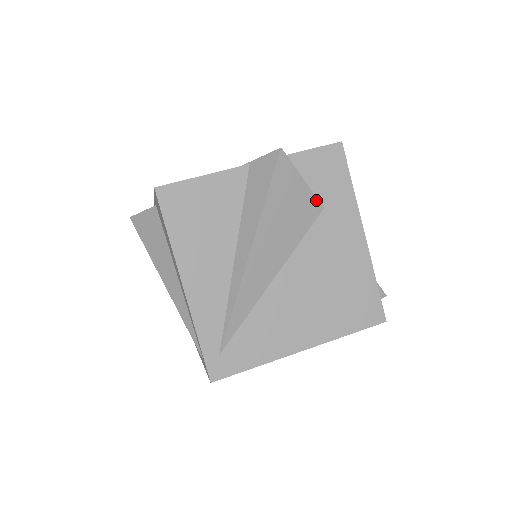
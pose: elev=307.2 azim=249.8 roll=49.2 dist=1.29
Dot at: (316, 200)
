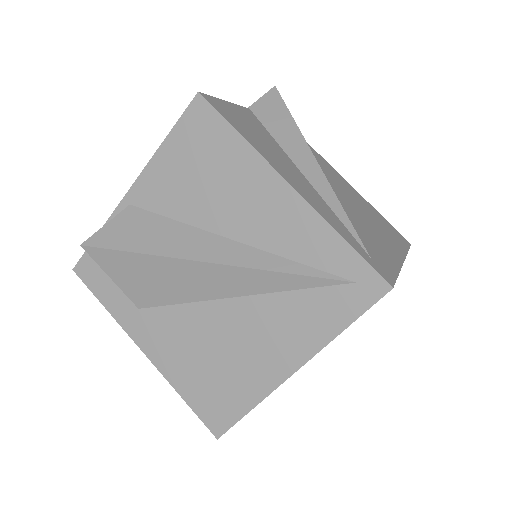
Dot at: occluded
